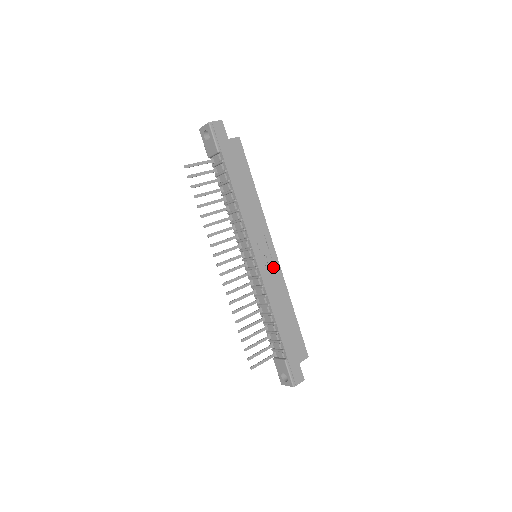
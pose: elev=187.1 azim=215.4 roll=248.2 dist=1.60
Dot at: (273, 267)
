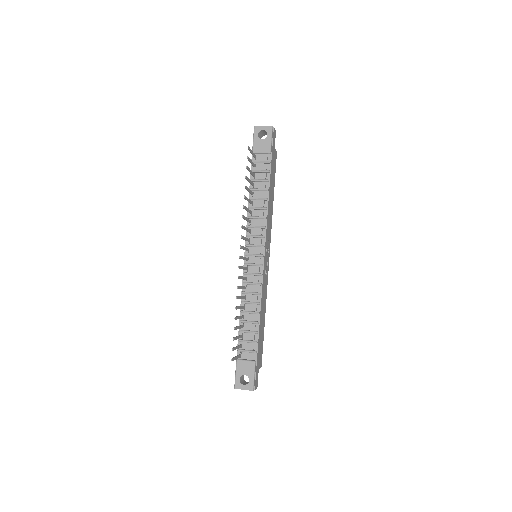
Dot at: (266, 272)
